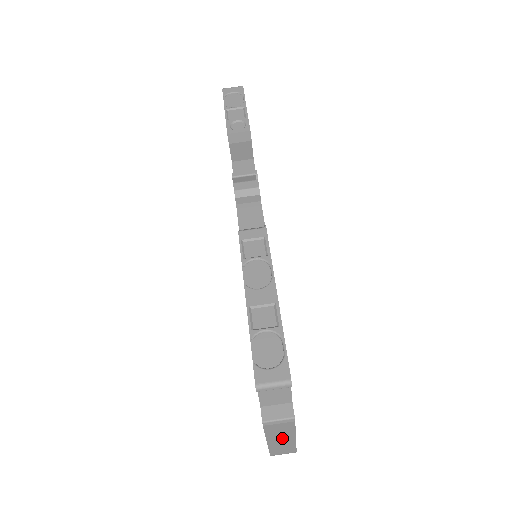
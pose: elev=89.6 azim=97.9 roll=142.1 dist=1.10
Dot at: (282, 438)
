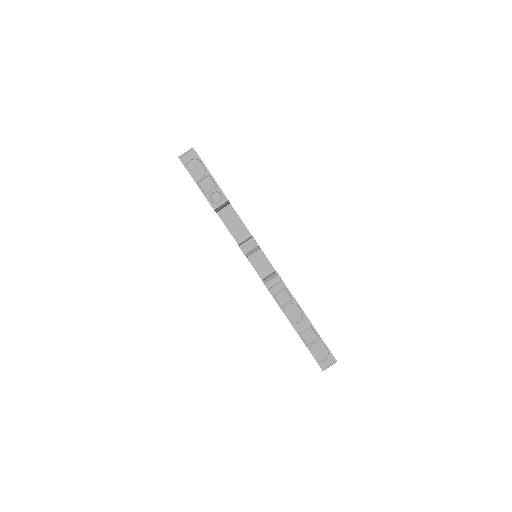
Dot at: occluded
